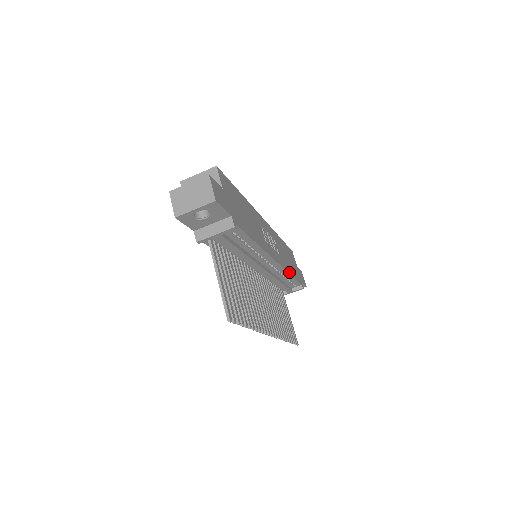
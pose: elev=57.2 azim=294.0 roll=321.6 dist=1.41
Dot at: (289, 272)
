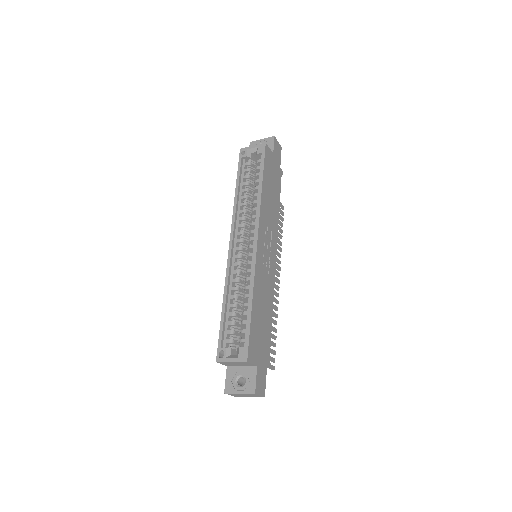
Dot at: (278, 215)
